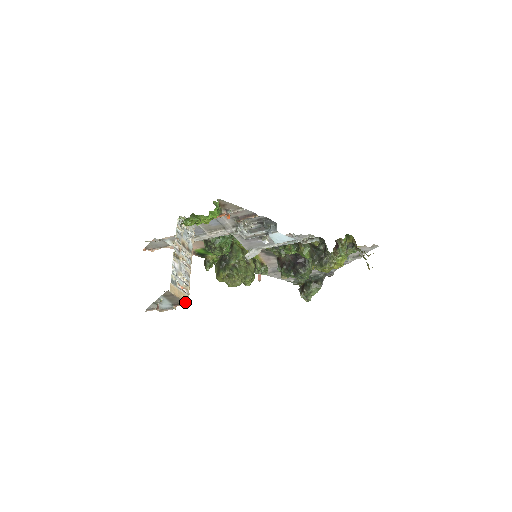
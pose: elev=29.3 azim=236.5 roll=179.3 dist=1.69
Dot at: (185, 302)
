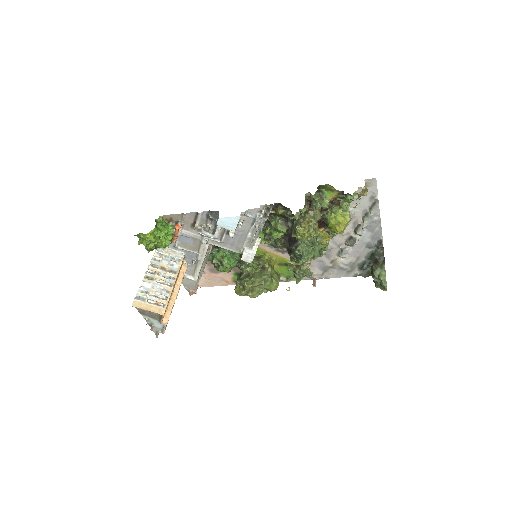
Dot at: (158, 314)
